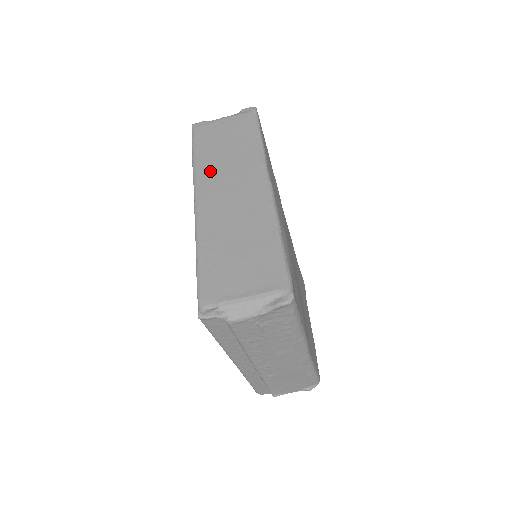
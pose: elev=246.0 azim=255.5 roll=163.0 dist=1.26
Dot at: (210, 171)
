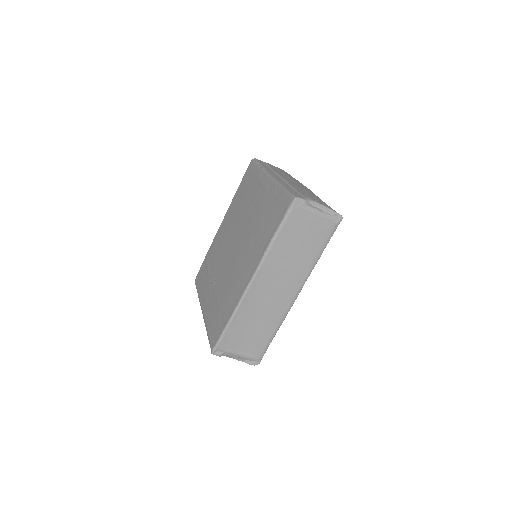
Dot at: (277, 260)
